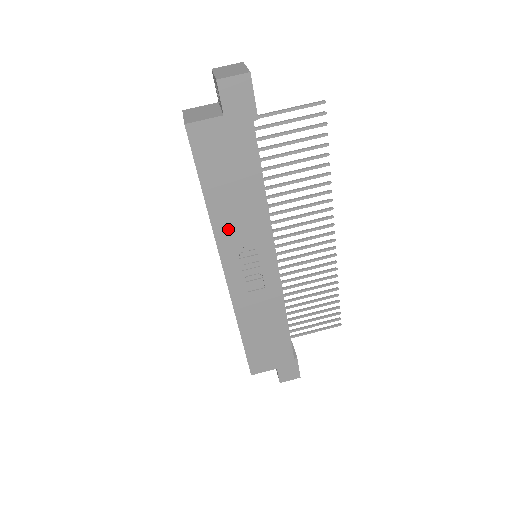
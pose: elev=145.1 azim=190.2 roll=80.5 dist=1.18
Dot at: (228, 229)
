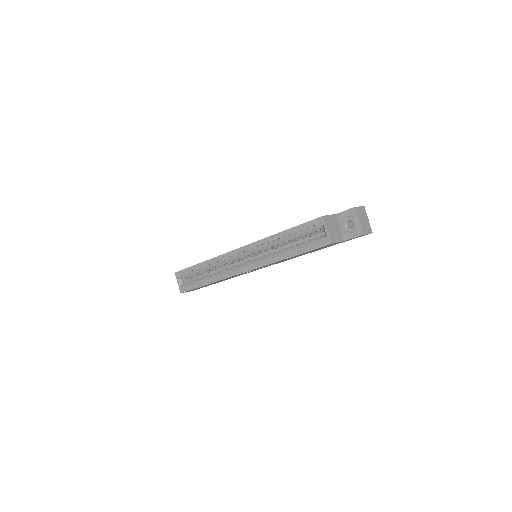
Dot at: (276, 262)
